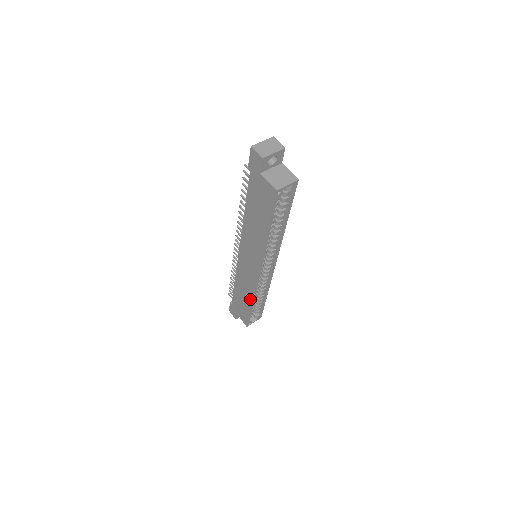
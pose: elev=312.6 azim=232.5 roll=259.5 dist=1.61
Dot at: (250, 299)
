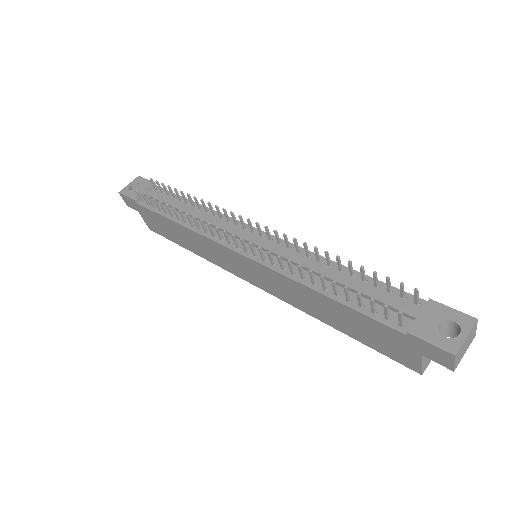
Dot at: (197, 253)
